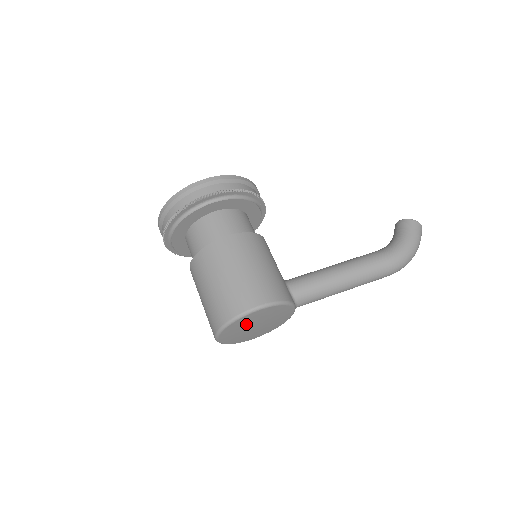
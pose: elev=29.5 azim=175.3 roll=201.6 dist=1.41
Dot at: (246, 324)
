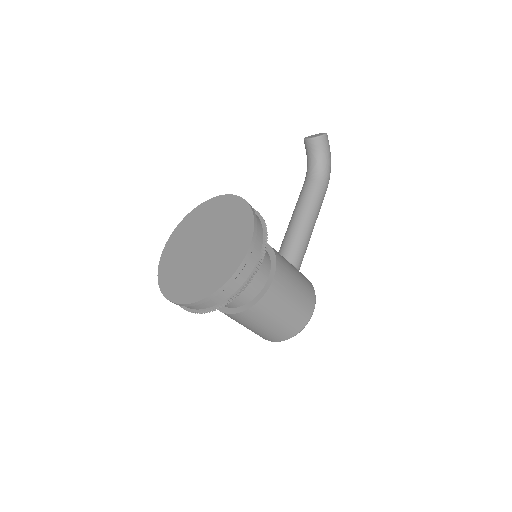
Dot at: occluded
